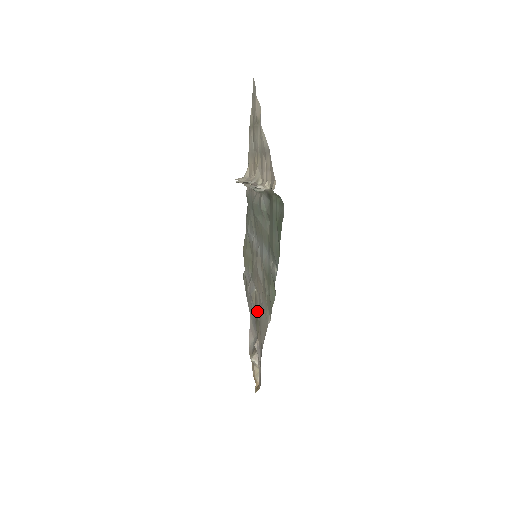
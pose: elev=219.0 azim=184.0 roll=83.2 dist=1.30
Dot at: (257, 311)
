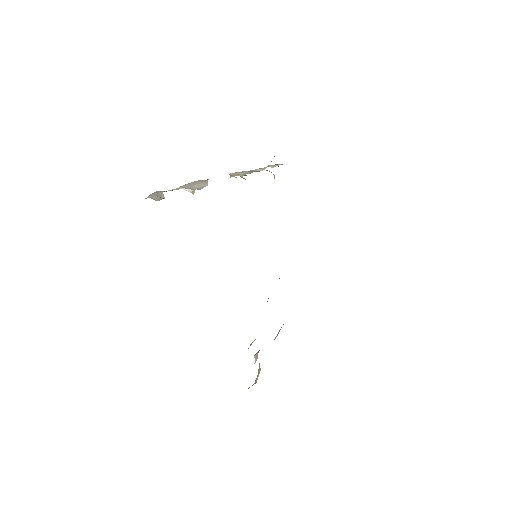
Dot at: occluded
